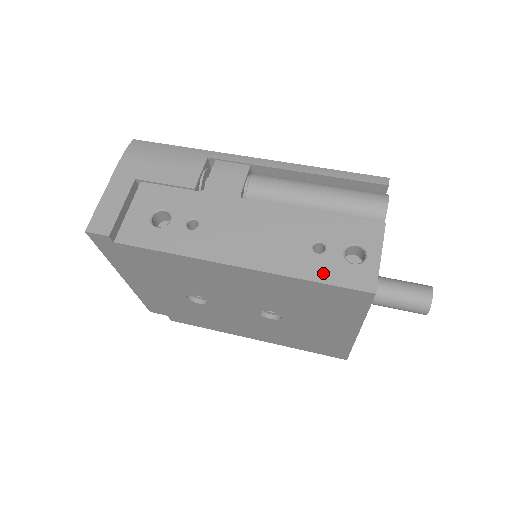
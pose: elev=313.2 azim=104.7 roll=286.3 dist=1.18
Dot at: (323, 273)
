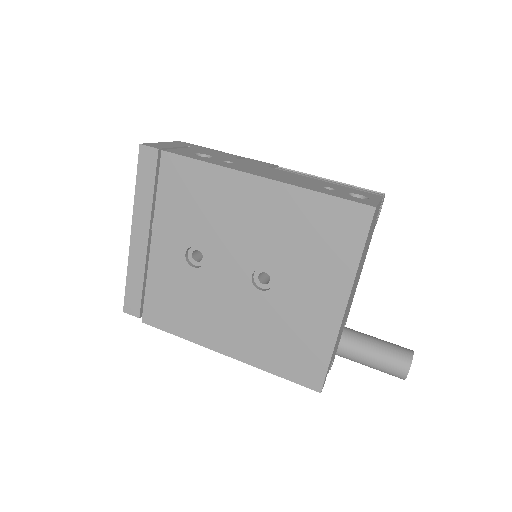
Dot at: (332, 193)
